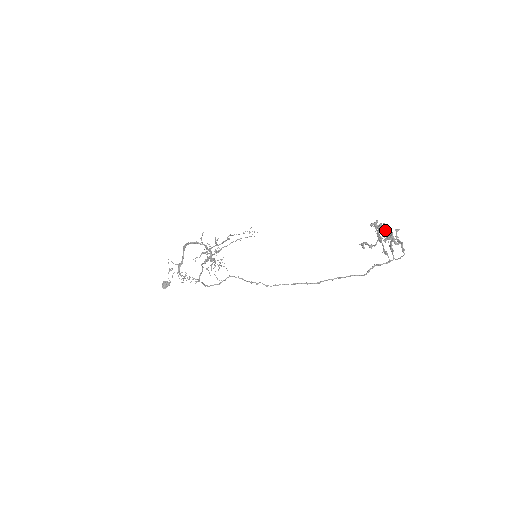
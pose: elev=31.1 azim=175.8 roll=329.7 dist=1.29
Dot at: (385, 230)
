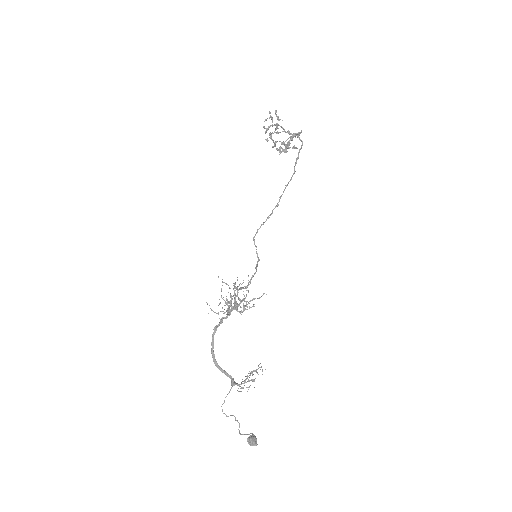
Dot at: (270, 115)
